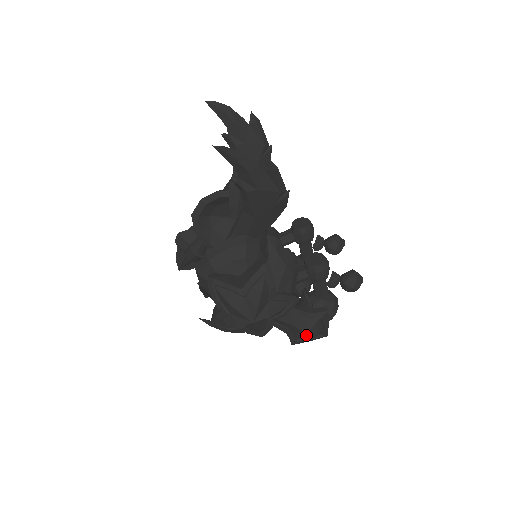
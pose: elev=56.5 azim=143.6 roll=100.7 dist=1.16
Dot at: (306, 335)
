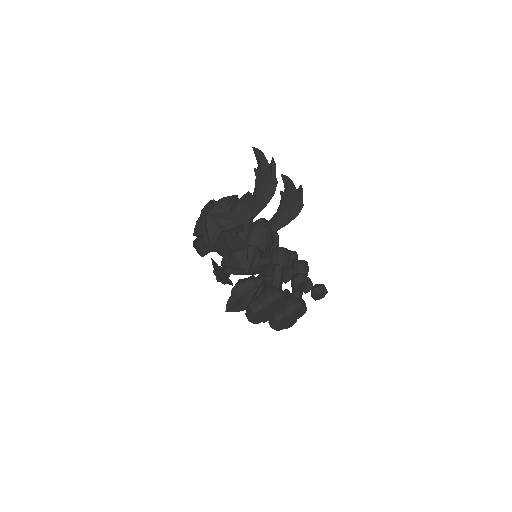
Dot at: (232, 256)
